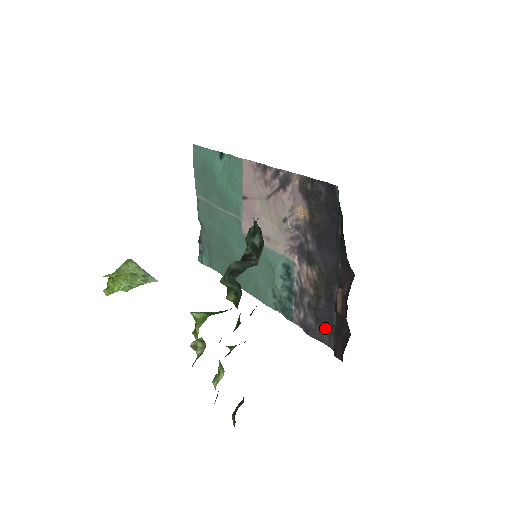
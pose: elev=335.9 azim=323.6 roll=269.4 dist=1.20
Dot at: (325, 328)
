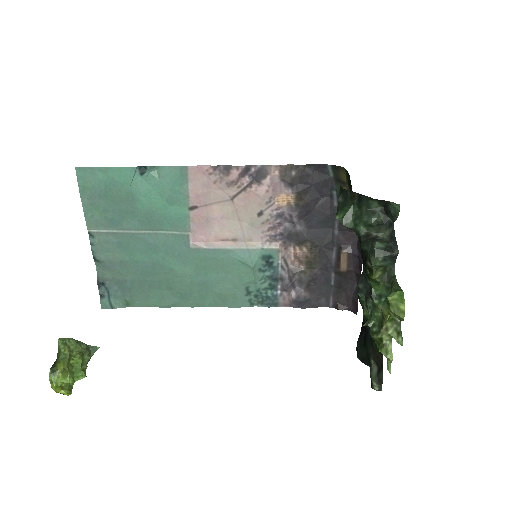
Dot at: (322, 293)
